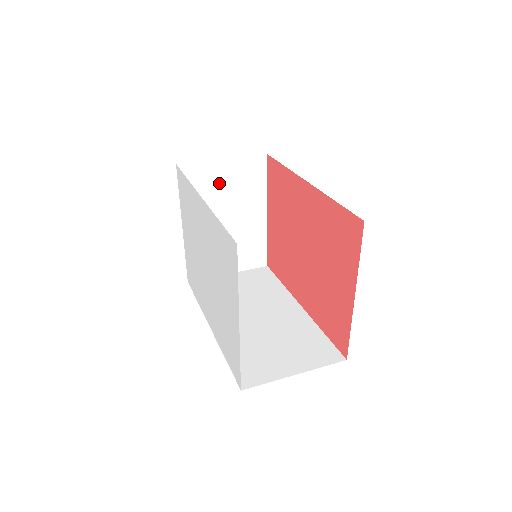
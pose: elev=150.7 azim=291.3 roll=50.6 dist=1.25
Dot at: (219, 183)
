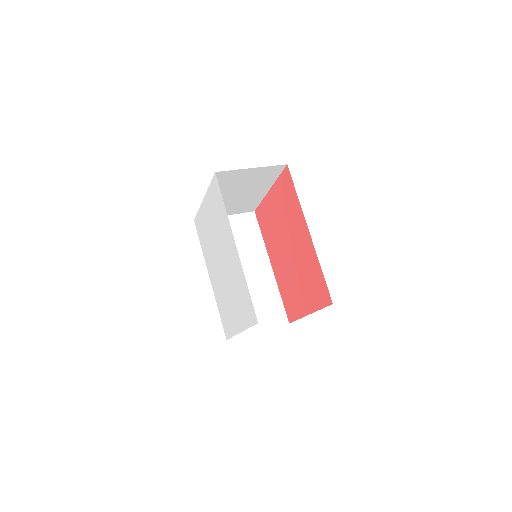
Dot at: (242, 179)
